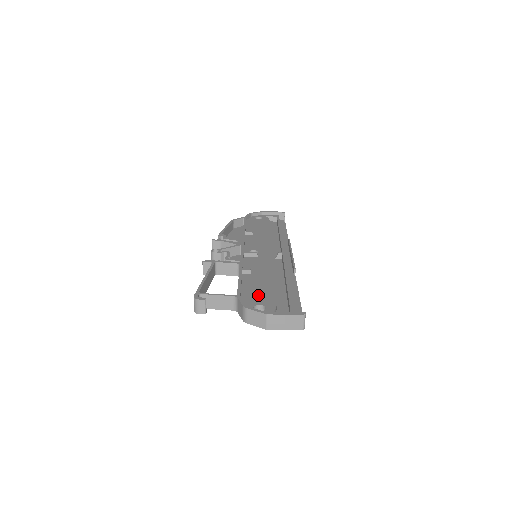
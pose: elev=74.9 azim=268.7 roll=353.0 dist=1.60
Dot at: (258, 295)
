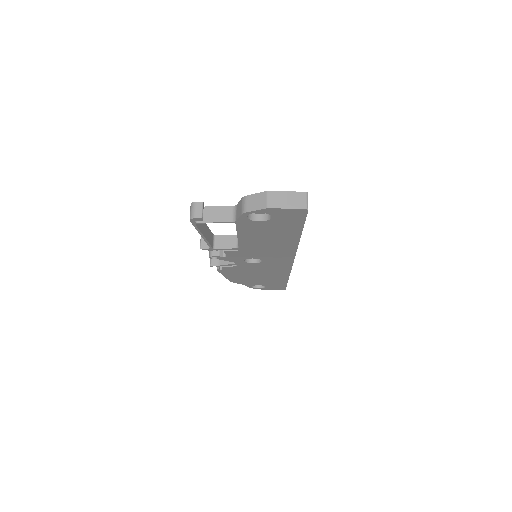
Dot at: occluded
